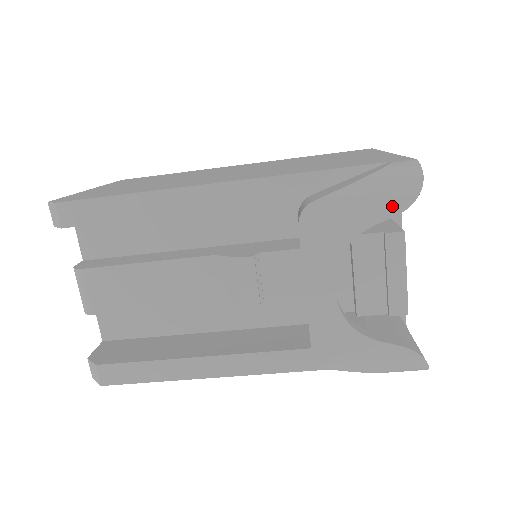
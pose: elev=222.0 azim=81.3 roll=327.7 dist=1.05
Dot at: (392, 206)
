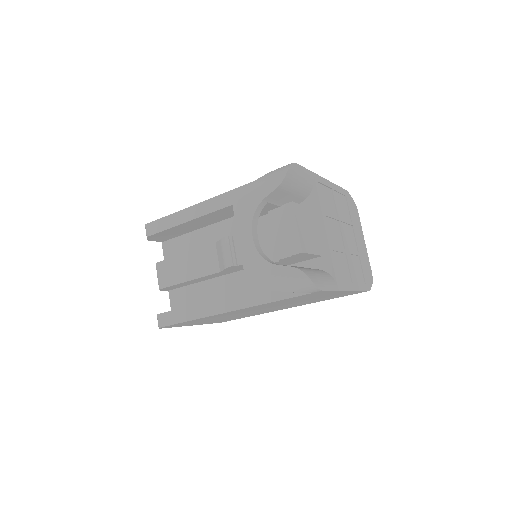
Dot at: (273, 184)
